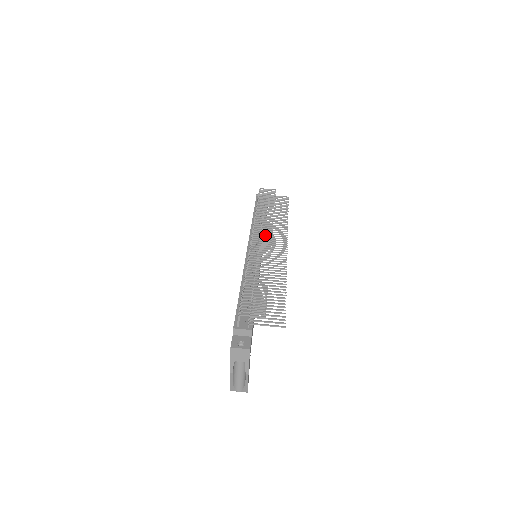
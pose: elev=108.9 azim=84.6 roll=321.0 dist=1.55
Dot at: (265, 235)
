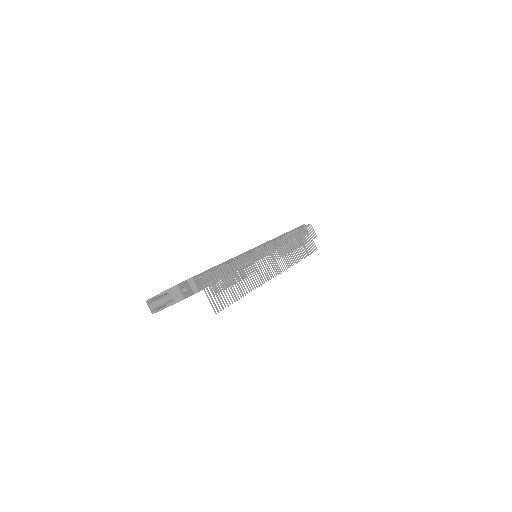
Dot at: occluded
